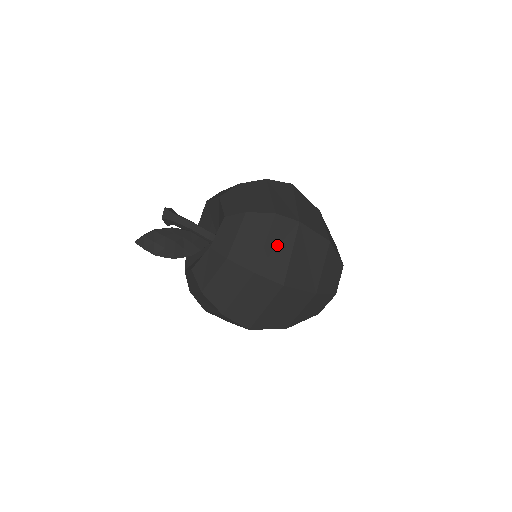
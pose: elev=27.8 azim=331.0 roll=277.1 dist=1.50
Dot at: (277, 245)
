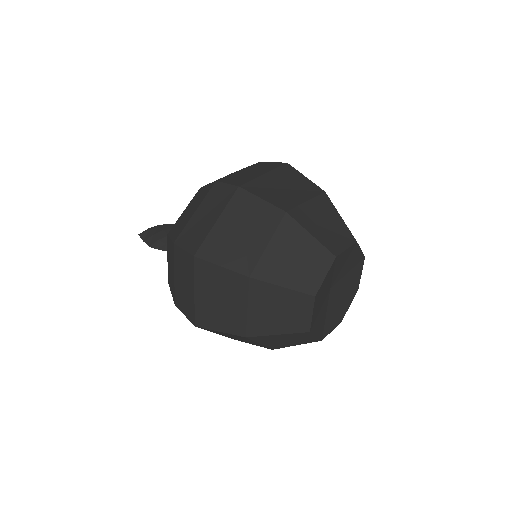
Dot at: (206, 213)
